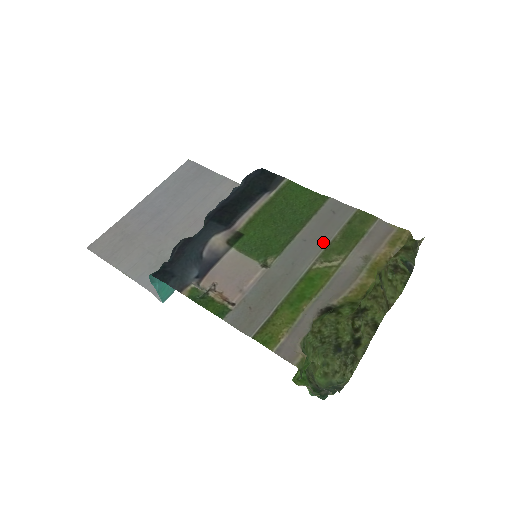
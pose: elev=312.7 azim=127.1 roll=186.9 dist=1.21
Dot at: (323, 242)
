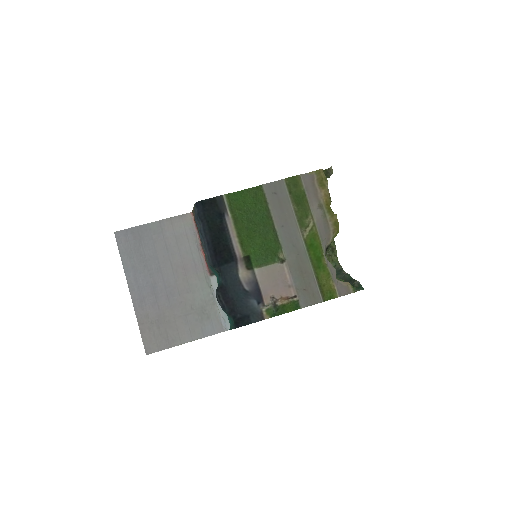
Dot at: (292, 218)
